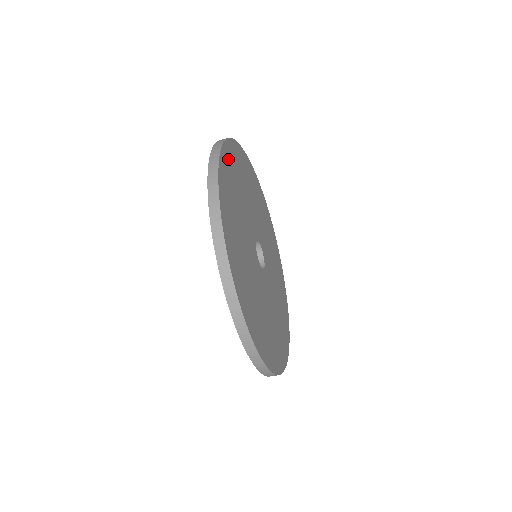
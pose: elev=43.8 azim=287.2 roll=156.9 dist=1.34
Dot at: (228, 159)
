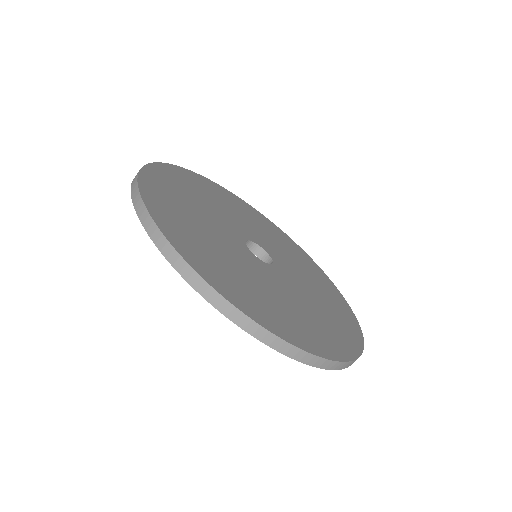
Dot at: (225, 193)
